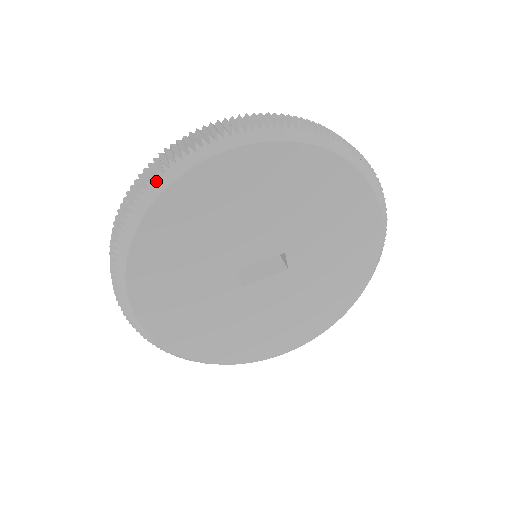
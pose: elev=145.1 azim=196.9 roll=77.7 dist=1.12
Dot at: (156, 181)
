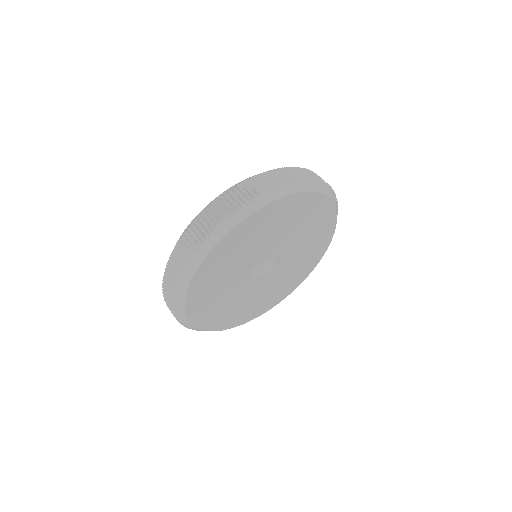
Dot at: (233, 216)
